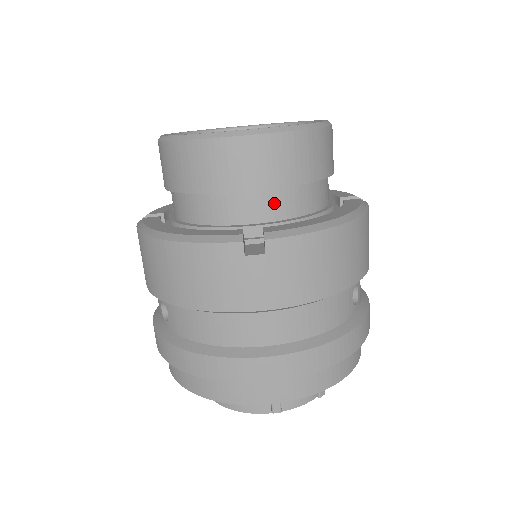
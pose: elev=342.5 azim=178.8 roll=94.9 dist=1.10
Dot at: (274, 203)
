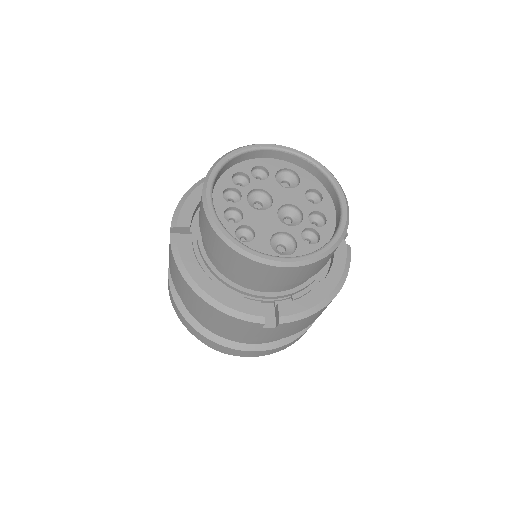
Dot at: (289, 285)
